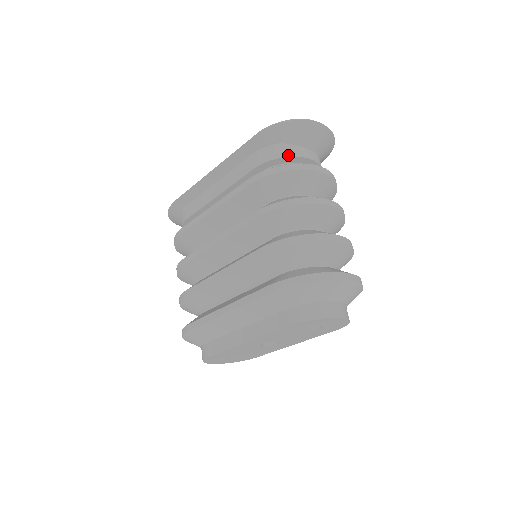
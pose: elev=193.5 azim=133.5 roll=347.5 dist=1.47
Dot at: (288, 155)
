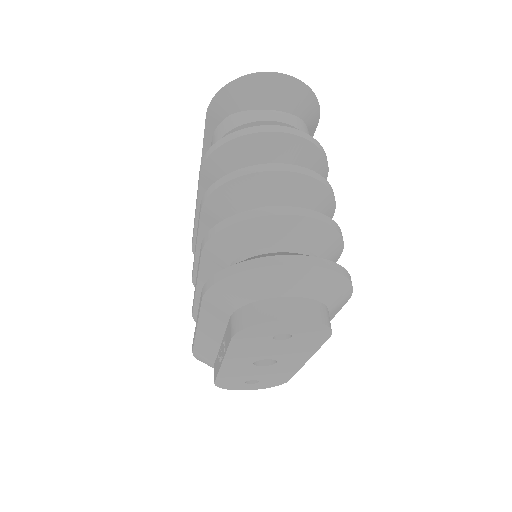
Dot at: (237, 125)
